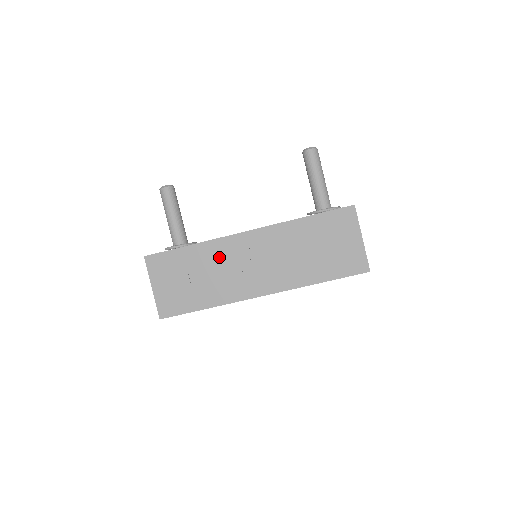
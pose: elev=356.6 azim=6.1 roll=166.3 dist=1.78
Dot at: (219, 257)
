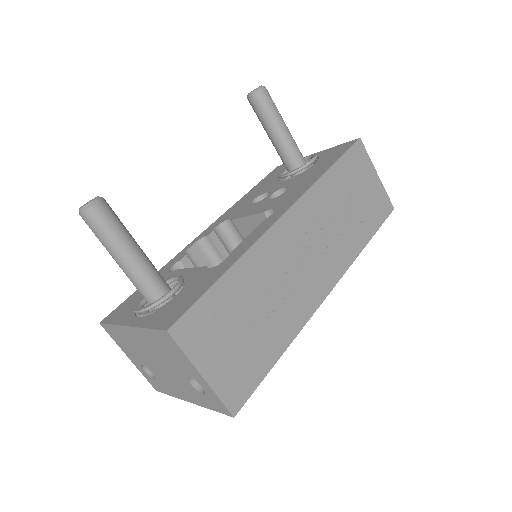
Dot at: (268, 268)
